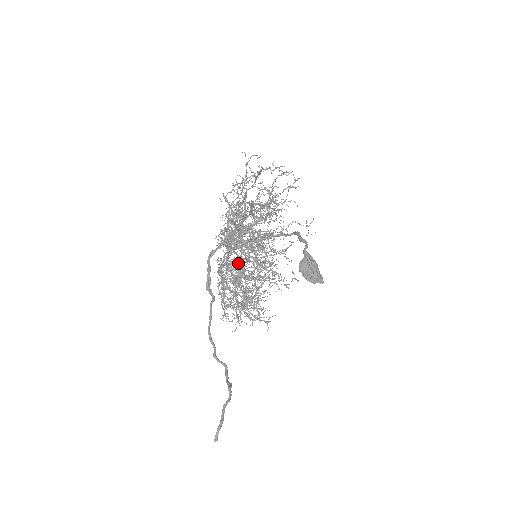
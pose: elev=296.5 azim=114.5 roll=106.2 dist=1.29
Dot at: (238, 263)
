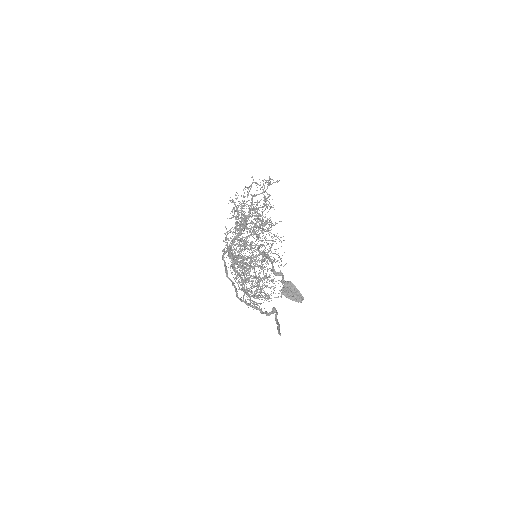
Dot at: occluded
